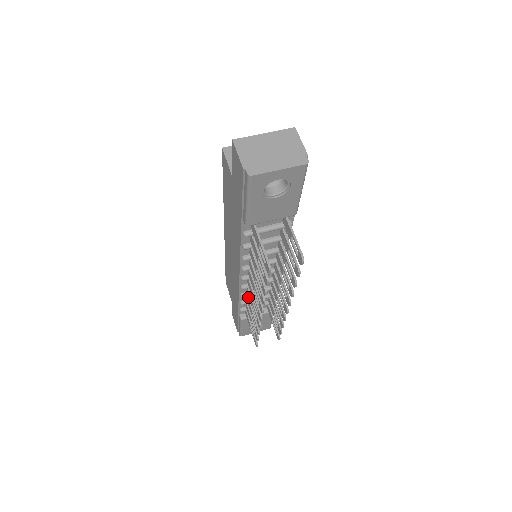
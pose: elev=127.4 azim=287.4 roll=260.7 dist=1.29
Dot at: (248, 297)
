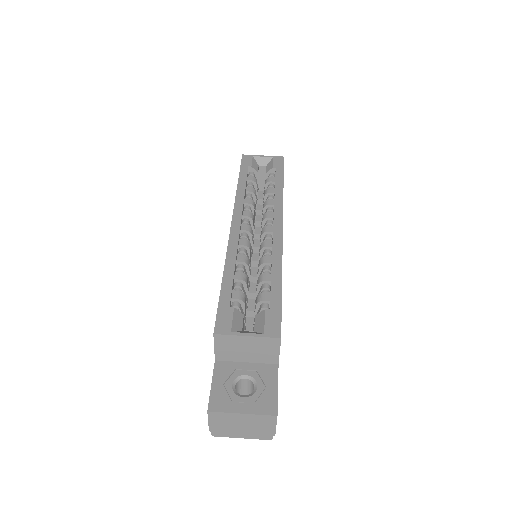
Dot at: occluded
